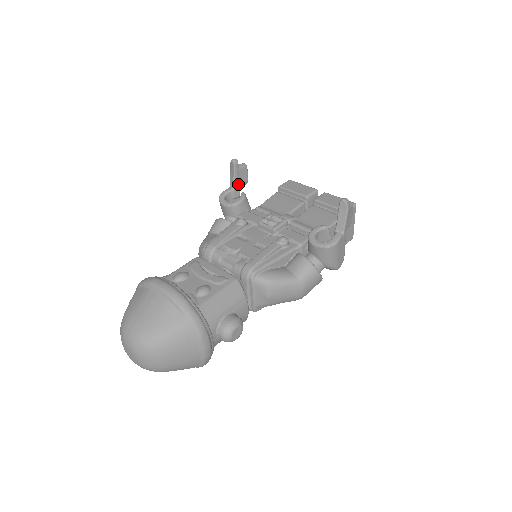
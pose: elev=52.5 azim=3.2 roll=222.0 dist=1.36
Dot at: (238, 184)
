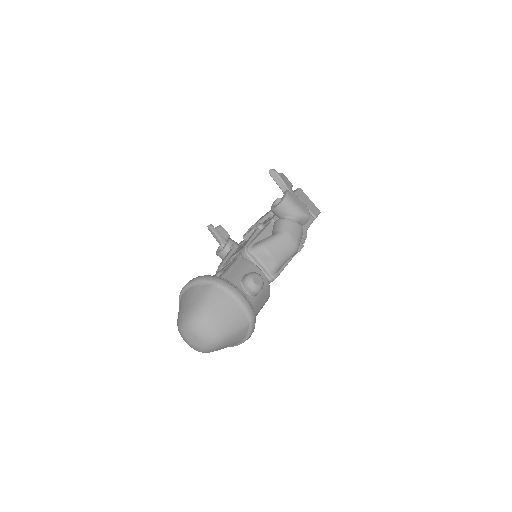
Dot at: (223, 239)
